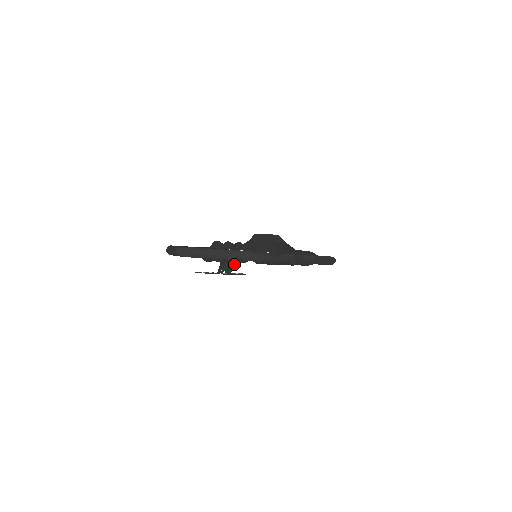
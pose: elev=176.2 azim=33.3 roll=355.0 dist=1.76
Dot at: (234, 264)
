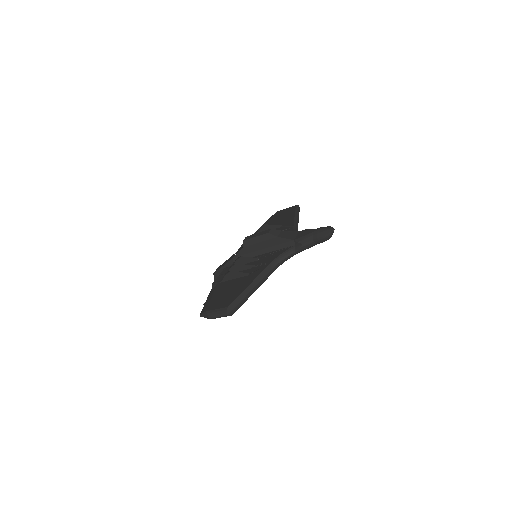
Dot at: occluded
